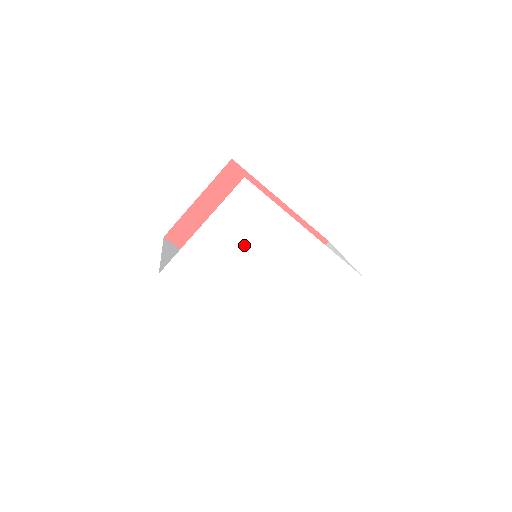
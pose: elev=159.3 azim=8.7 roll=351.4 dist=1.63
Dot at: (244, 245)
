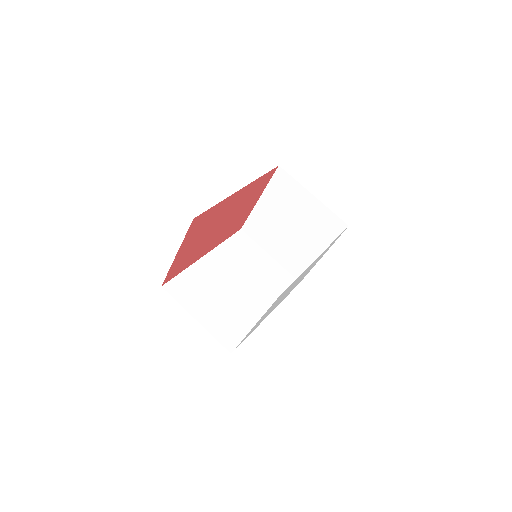
Dot at: occluded
